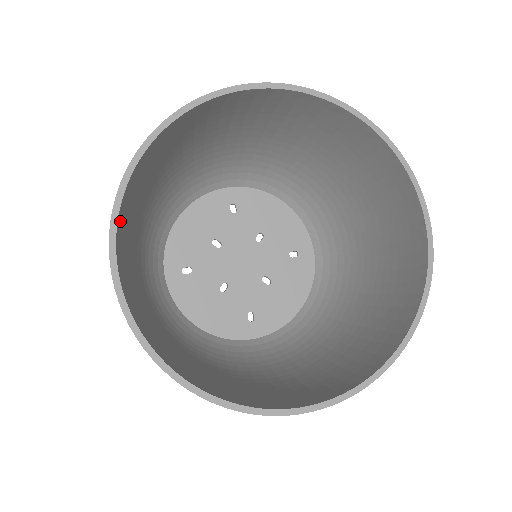
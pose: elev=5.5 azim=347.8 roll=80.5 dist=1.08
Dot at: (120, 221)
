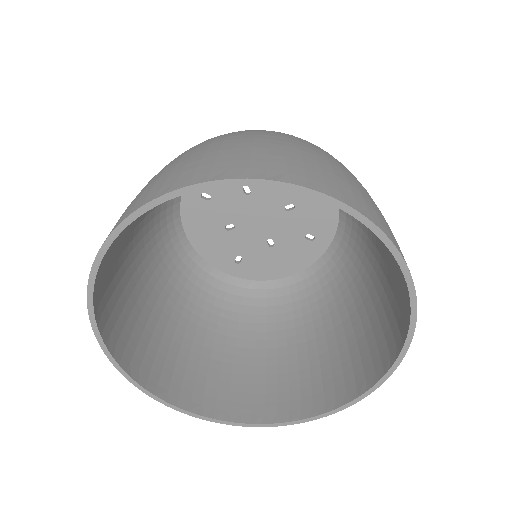
Dot at: (169, 387)
